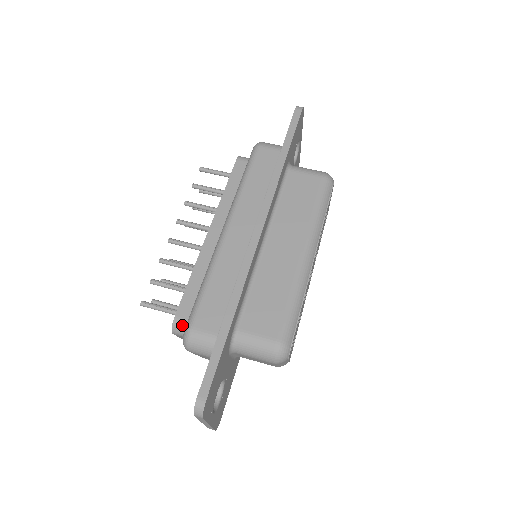
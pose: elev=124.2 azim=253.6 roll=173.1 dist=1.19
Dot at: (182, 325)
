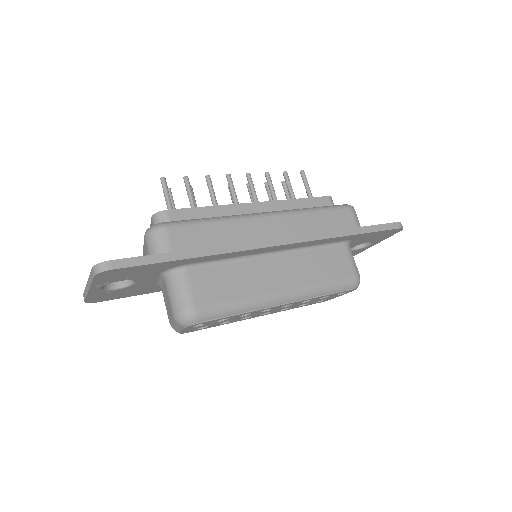
Dot at: (164, 220)
